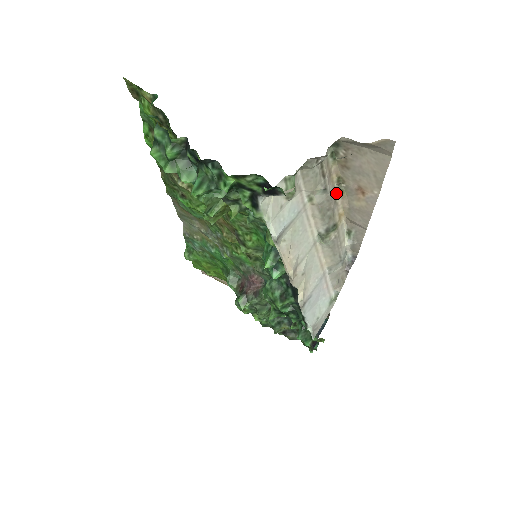
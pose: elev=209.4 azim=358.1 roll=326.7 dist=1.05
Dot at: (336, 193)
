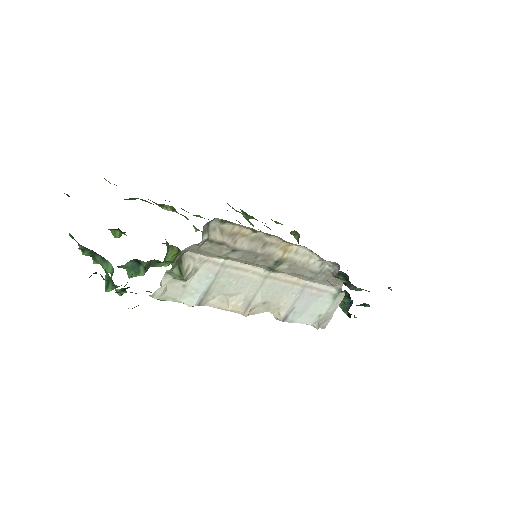
Dot at: (262, 238)
